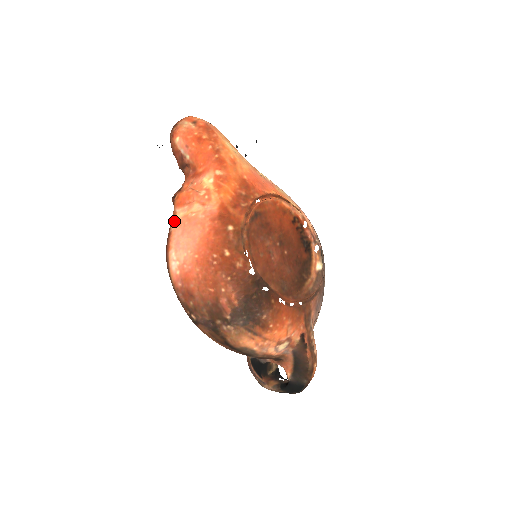
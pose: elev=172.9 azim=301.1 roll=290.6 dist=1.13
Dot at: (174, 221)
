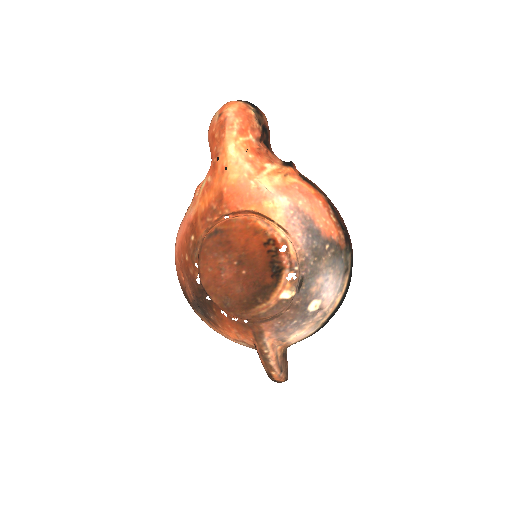
Dot at: (187, 209)
